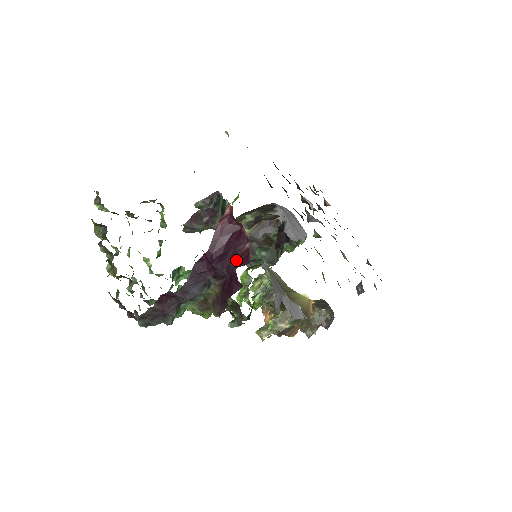
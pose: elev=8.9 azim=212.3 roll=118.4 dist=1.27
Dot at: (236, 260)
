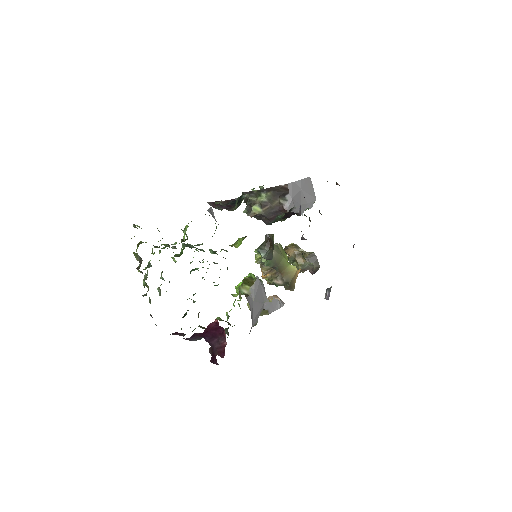
Dot at: (217, 349)
